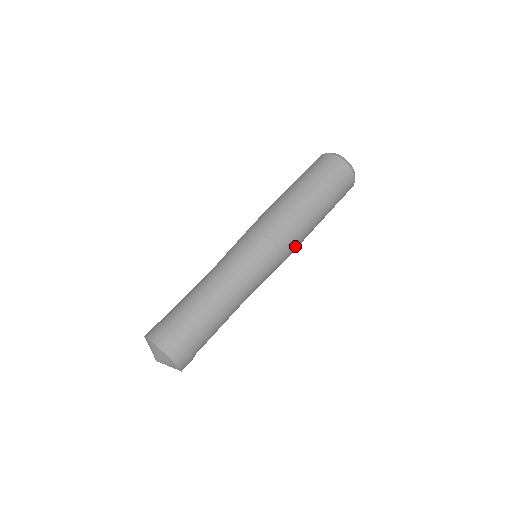
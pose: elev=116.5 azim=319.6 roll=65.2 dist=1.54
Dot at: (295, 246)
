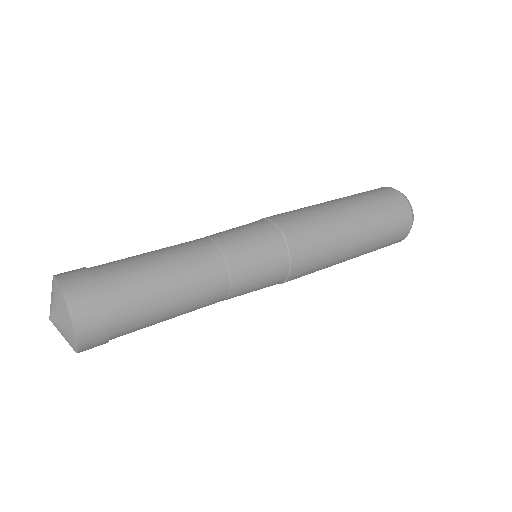
Dot at: (305, 274)
